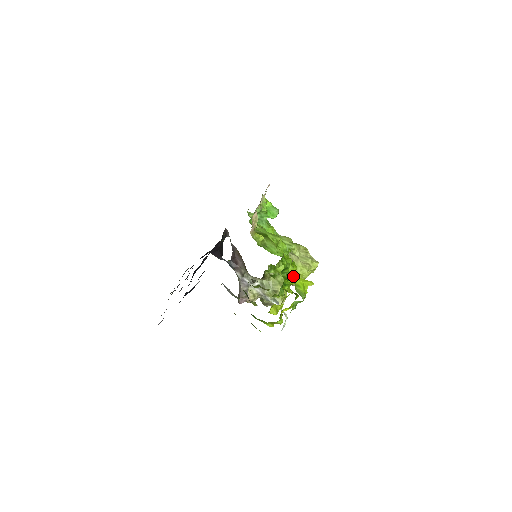
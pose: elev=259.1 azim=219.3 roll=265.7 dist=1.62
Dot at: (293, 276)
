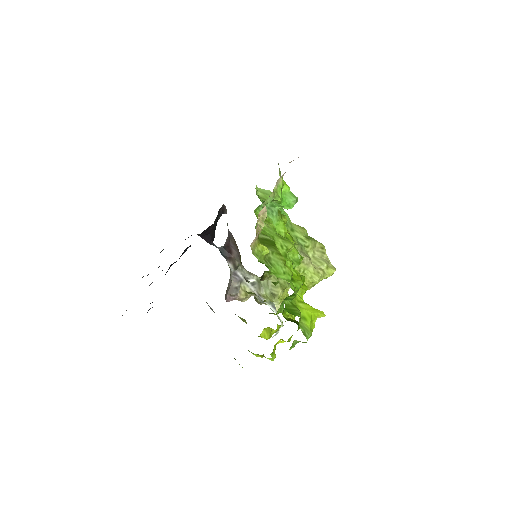
Dot at: (300, 303)
